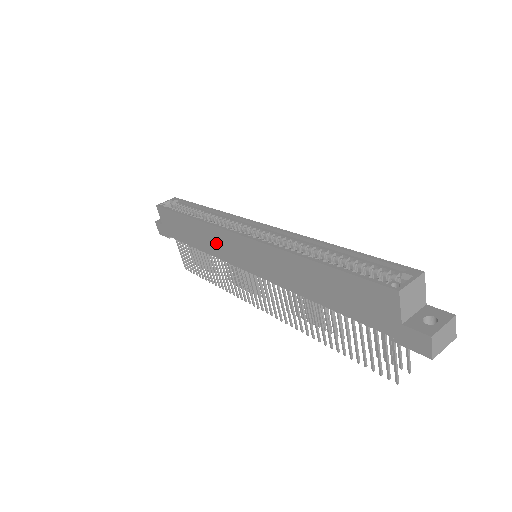
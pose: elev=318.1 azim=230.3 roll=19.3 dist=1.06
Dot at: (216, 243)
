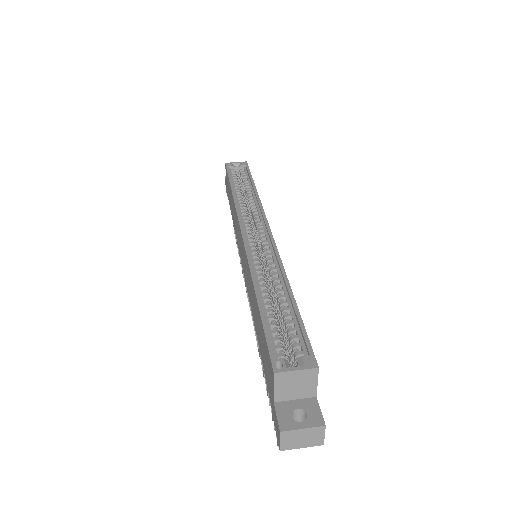
Dot at: (236, 226)
